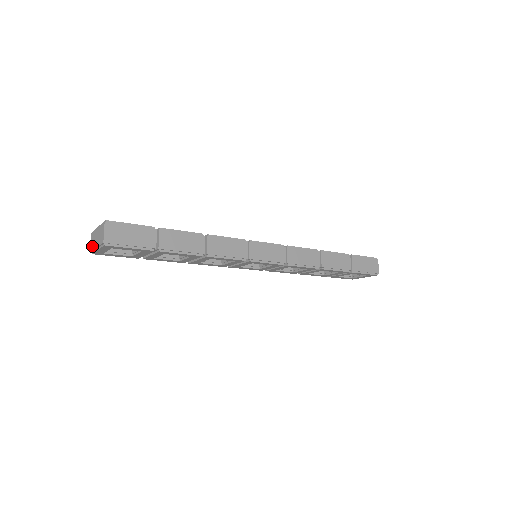
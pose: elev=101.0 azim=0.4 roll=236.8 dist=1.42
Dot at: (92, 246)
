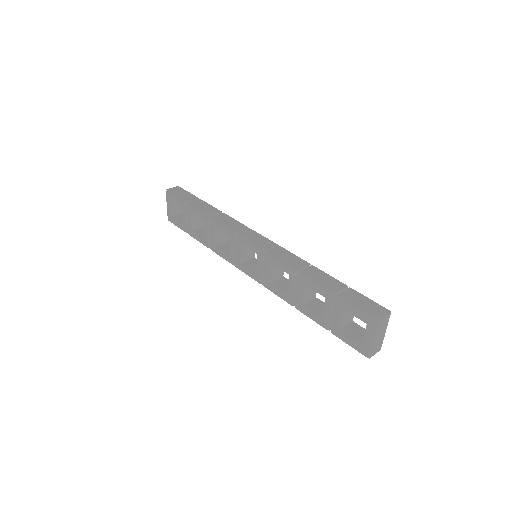
Dot at: occluded
